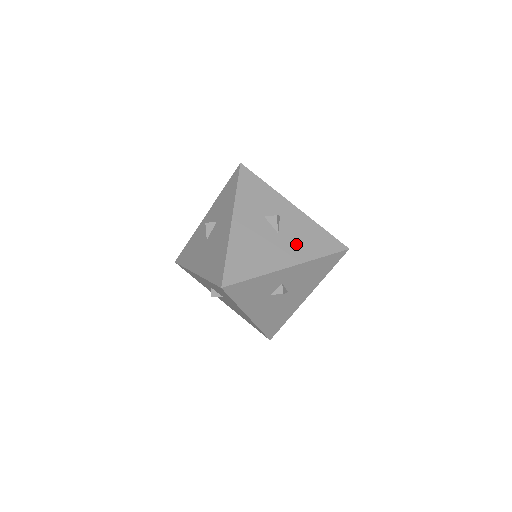
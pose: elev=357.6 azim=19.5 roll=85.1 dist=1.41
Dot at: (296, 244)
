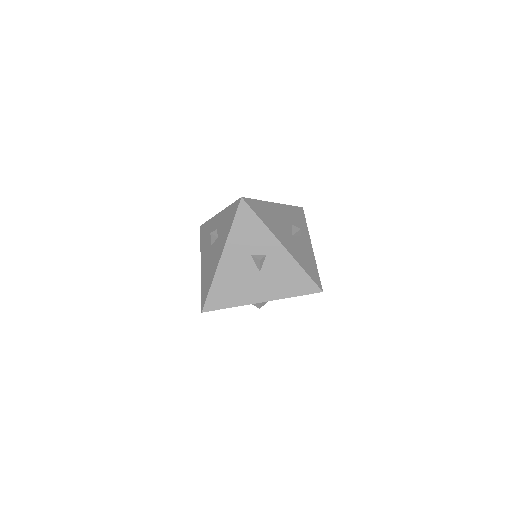
Dot at: (297, 249)
